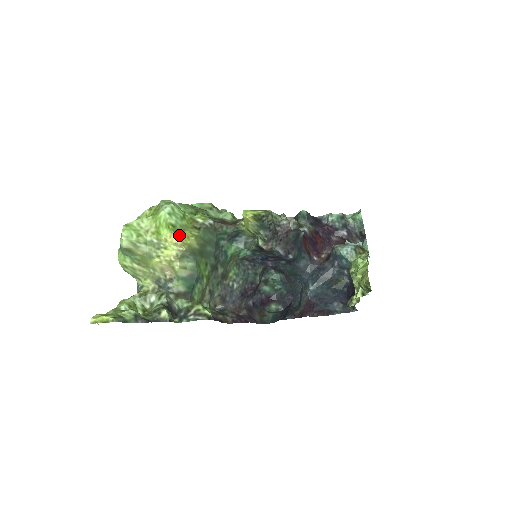
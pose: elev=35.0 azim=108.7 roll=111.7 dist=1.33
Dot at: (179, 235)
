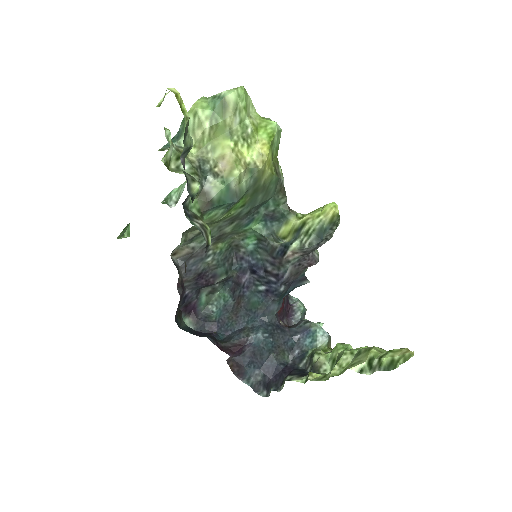
Dot at: (270, 153)
